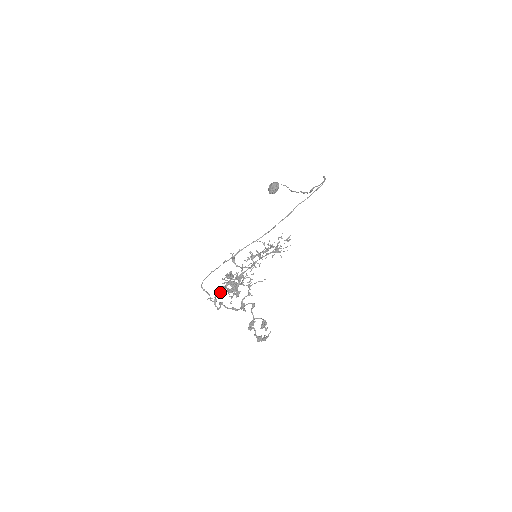
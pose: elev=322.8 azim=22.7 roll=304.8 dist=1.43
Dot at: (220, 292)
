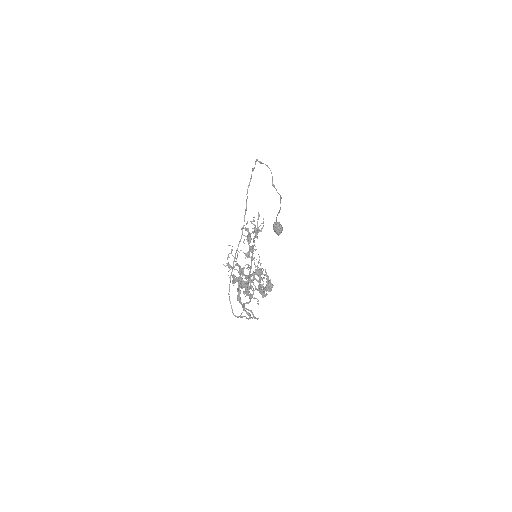
Dot at: (240, 300)
